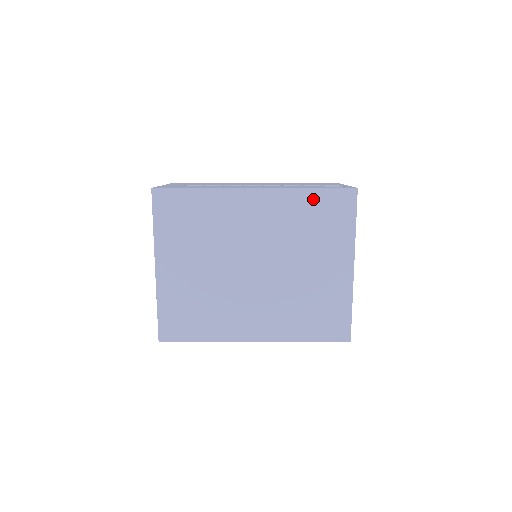
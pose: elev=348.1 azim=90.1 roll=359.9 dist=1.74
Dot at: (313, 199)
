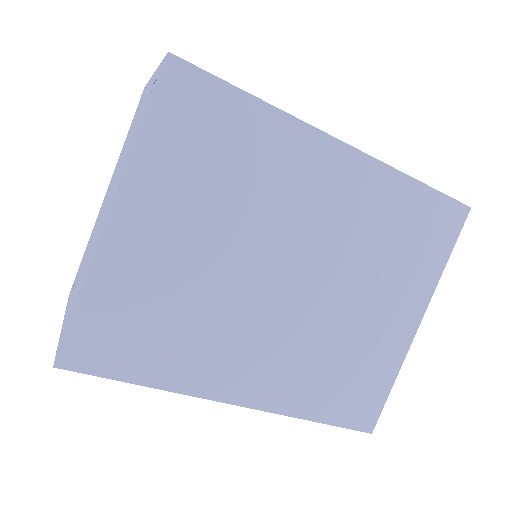
Dot at: (414, 199)
